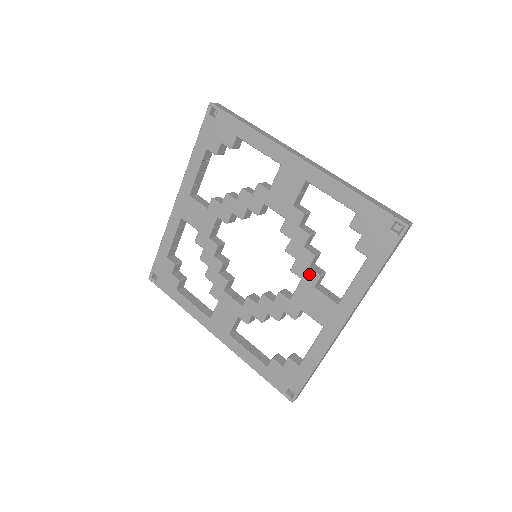
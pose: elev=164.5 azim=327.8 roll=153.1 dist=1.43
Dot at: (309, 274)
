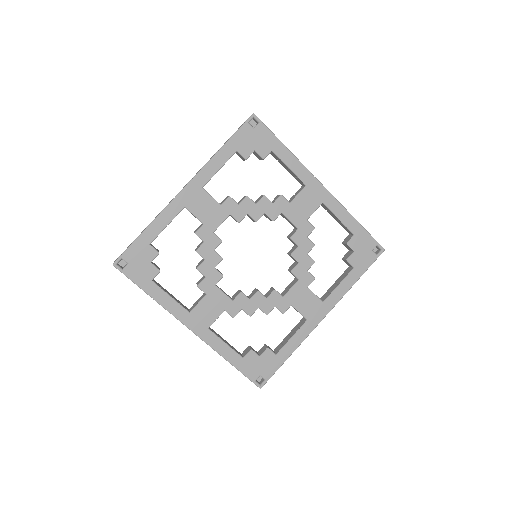
Dot at: (307, 276)
